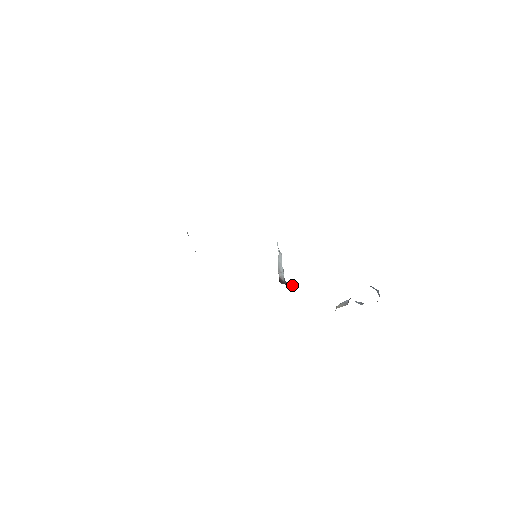
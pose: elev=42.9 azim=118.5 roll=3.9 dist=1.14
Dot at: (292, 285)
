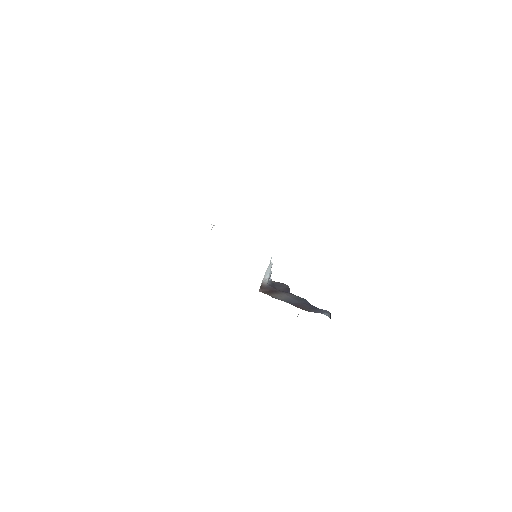
Dot at: (272, 288)
